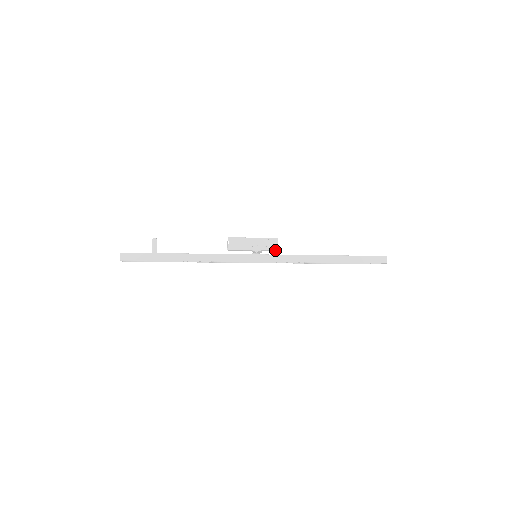
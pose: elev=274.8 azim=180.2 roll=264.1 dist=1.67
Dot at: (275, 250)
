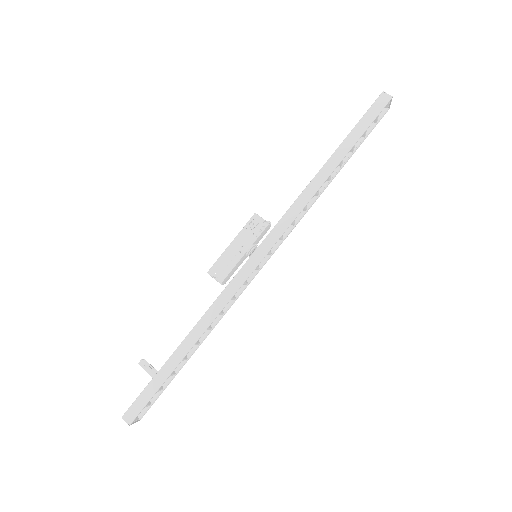
Dot at: (266, 227)
